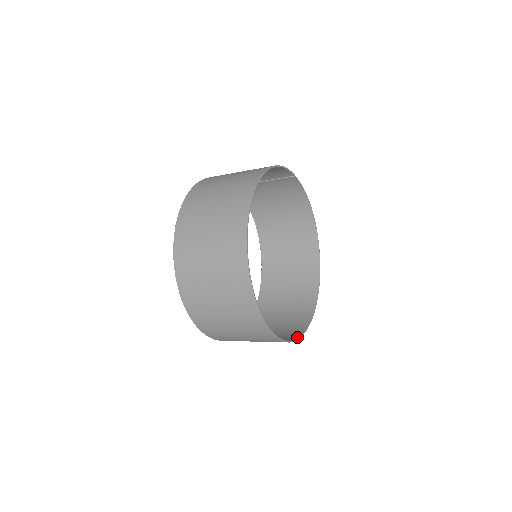
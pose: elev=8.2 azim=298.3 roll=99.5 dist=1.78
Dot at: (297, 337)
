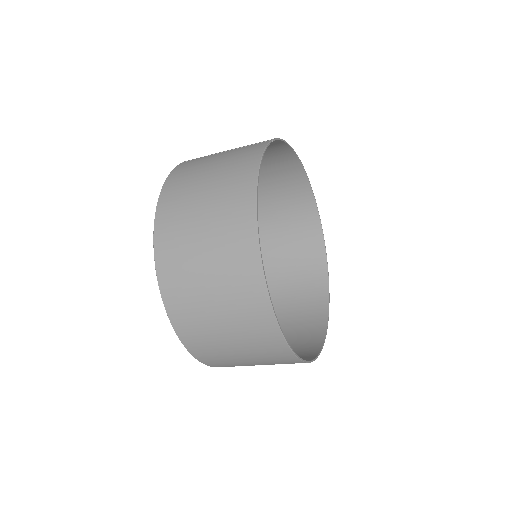
Dot at: (326, 313)
